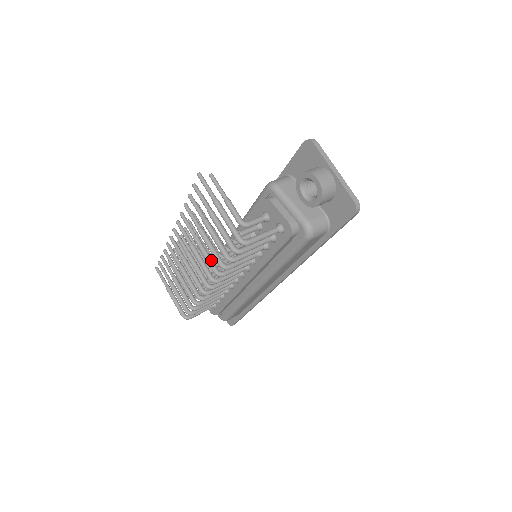
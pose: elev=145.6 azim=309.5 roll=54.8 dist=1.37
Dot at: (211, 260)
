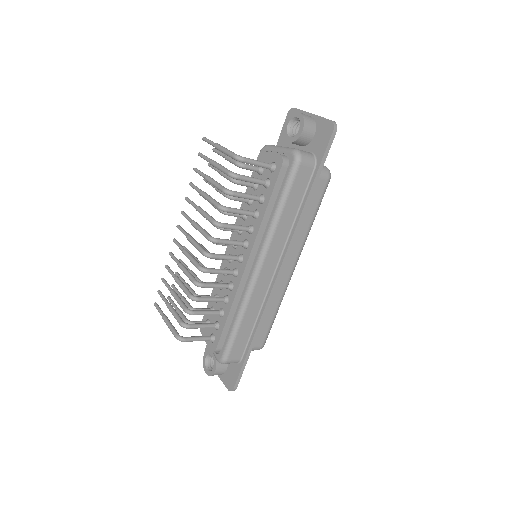
Dot at: (210, 216)
